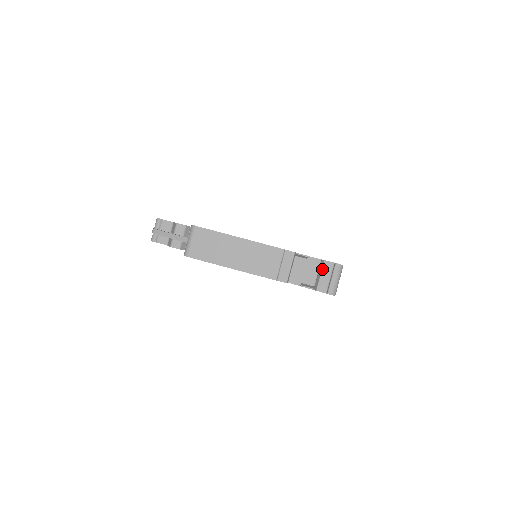
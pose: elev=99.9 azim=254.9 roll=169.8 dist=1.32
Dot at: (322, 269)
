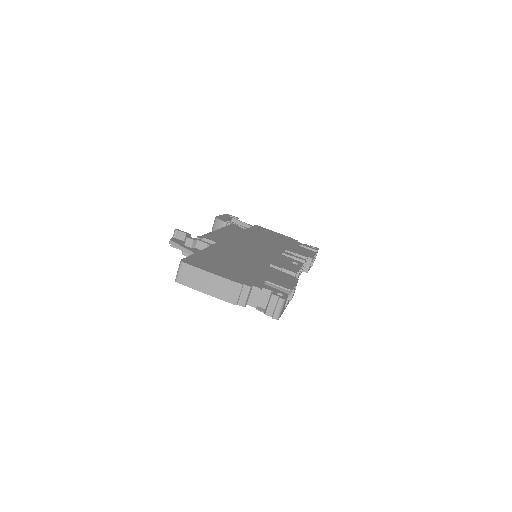
Dot at: (270, 300)
